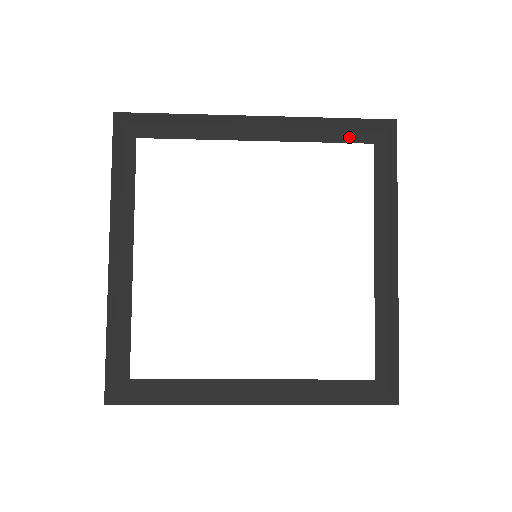
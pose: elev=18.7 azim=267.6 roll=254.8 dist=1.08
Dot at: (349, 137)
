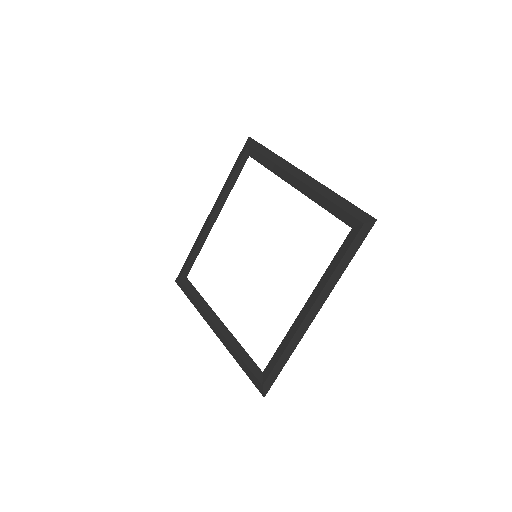
Dot at: (340, 215)
